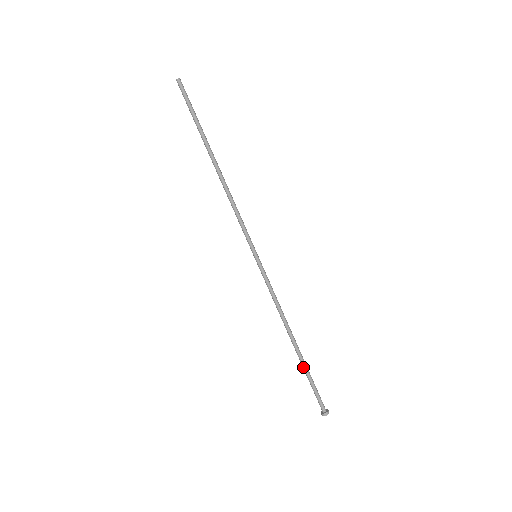
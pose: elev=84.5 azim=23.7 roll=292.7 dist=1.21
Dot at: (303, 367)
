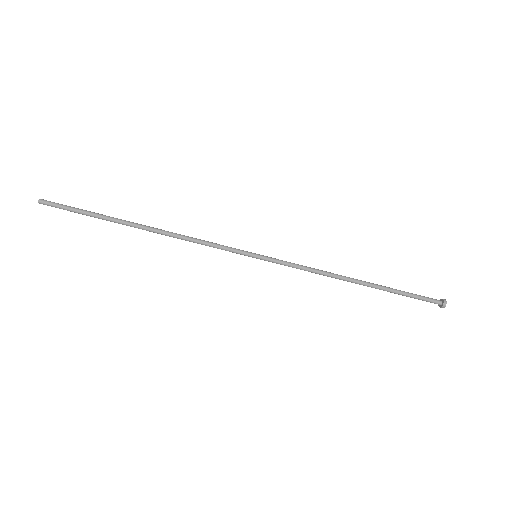
Dot at: occluded
